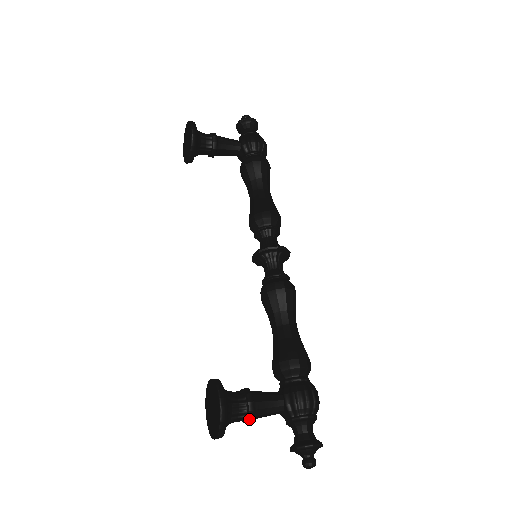
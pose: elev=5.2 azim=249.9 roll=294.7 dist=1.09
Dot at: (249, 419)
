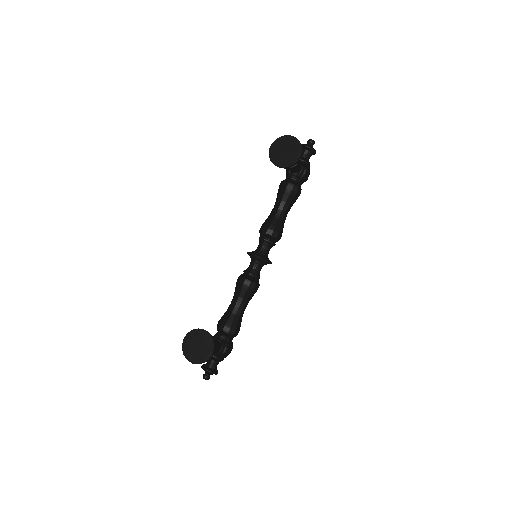
Dot at: occluded
